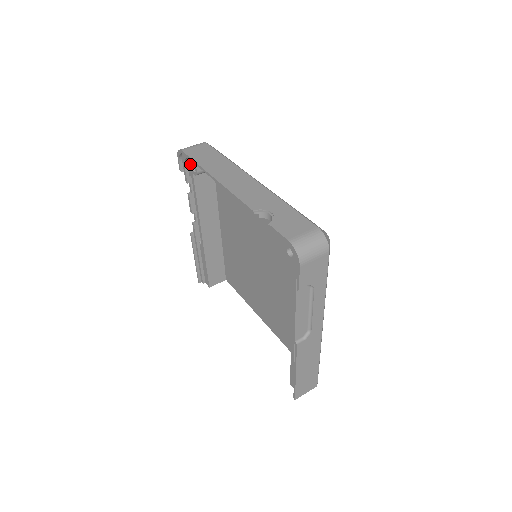
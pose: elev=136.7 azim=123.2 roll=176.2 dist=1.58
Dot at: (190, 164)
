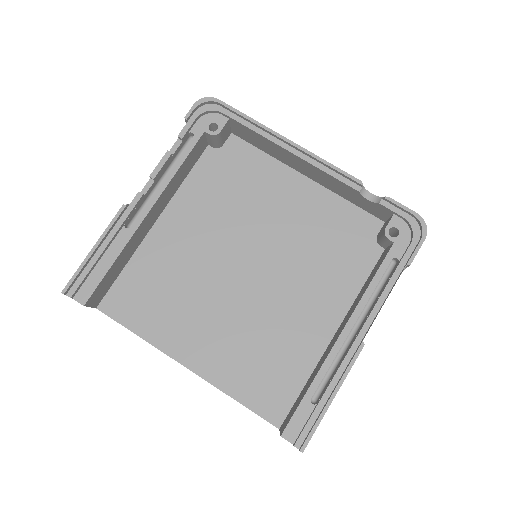
Dot at: (208, 120)
